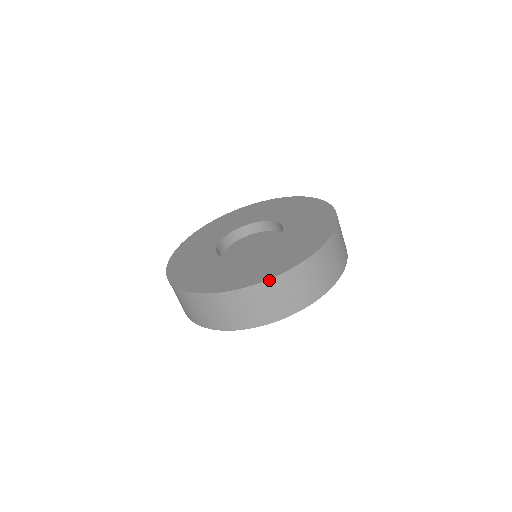
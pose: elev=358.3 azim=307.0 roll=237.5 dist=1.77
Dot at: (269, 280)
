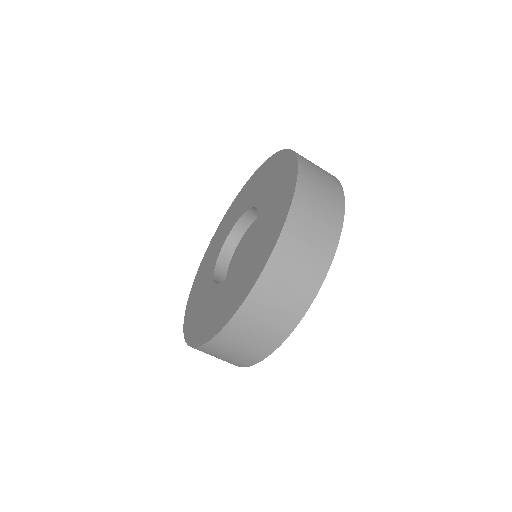
Dot at: (193, 347)
